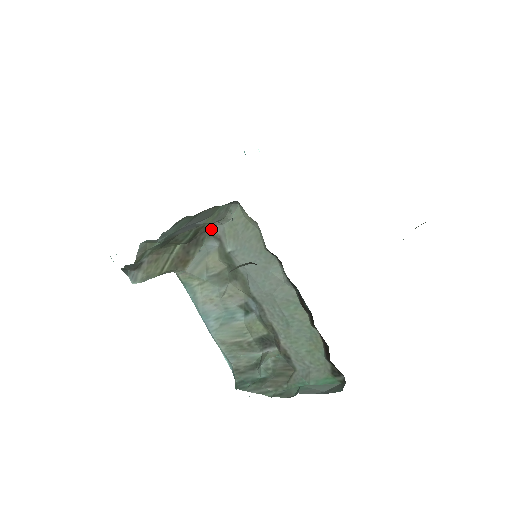
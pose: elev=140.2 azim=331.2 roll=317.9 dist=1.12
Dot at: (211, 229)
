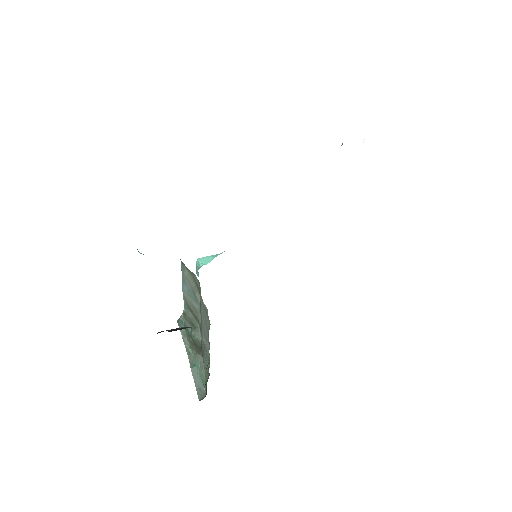
Dot at: (198, 280)
